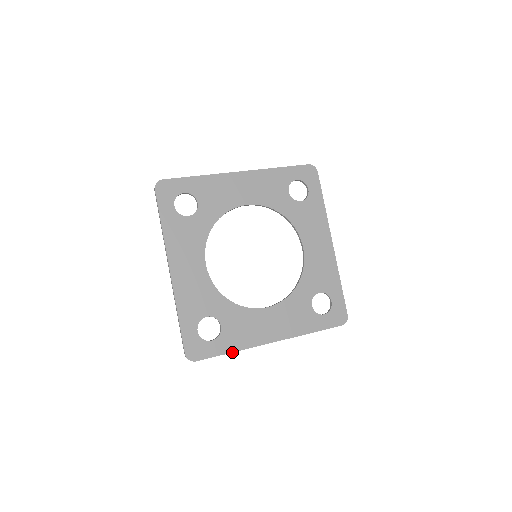
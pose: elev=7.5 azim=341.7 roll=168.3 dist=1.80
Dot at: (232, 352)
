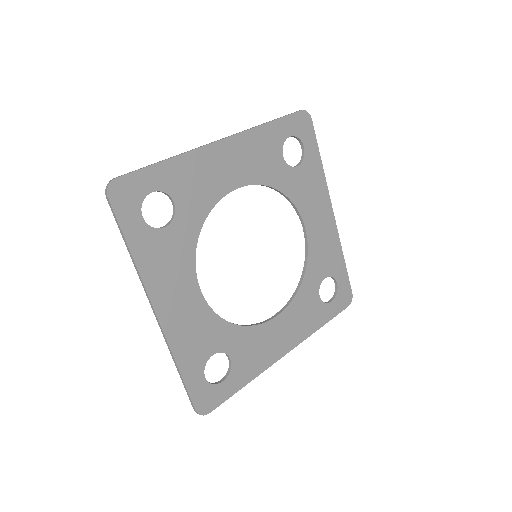
Dot at: occluded
